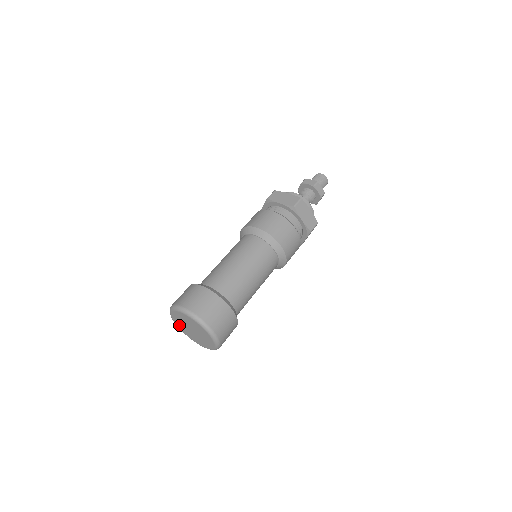
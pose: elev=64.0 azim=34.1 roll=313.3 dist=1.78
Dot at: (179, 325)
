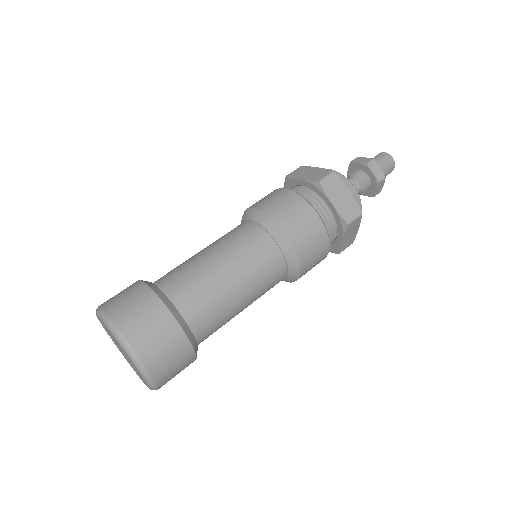
Dot at: (103, 325)
